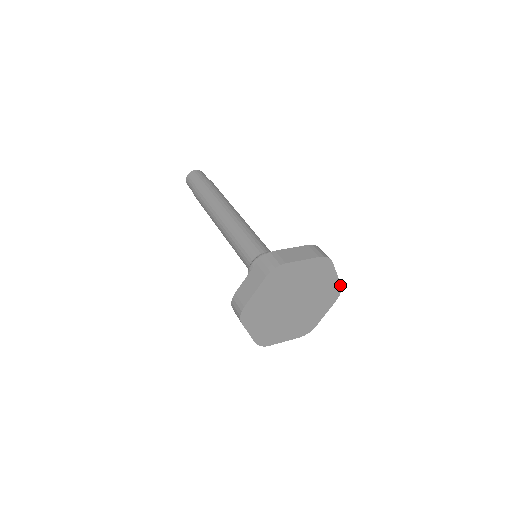
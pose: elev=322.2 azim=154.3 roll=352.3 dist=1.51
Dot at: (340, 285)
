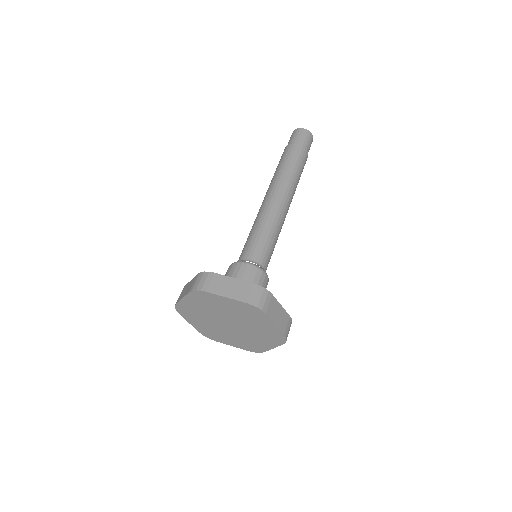
Dot at: (283, 335)
